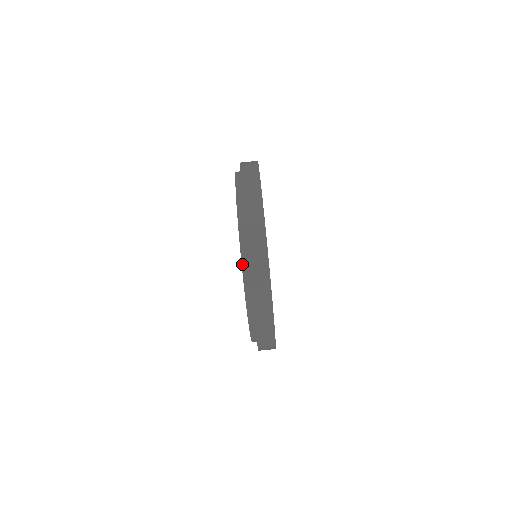
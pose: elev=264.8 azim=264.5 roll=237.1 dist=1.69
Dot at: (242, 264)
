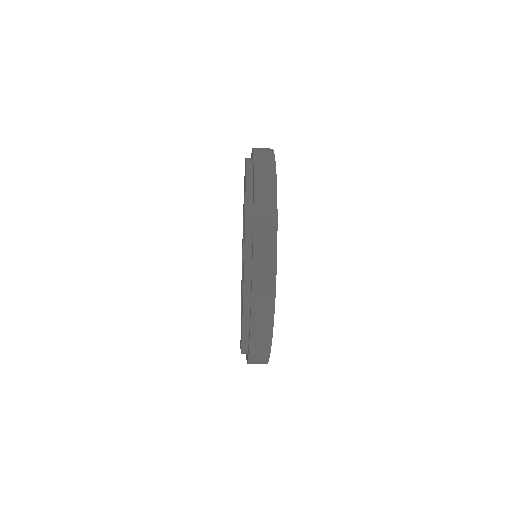
Dot at: occluded
